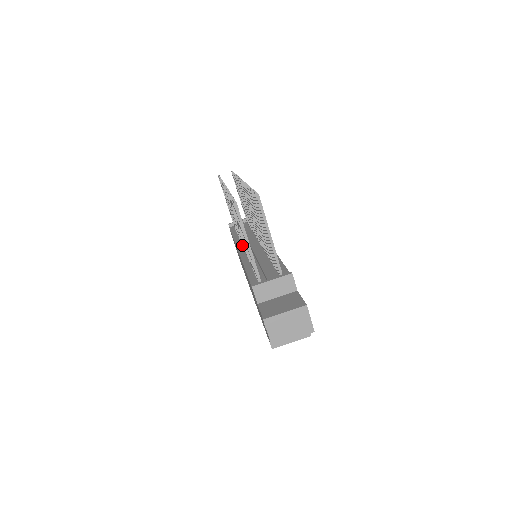
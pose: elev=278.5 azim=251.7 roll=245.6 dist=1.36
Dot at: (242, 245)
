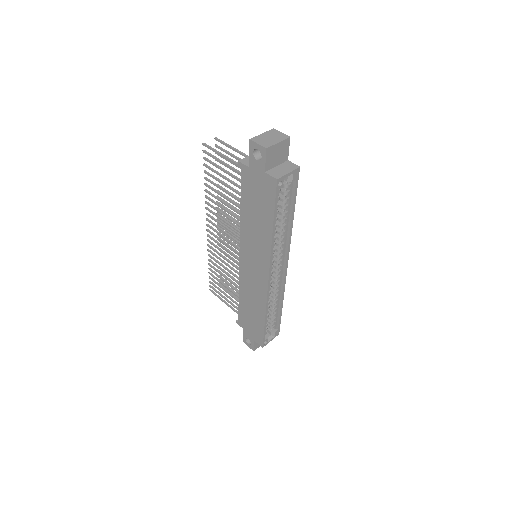
Dot at: occluded
